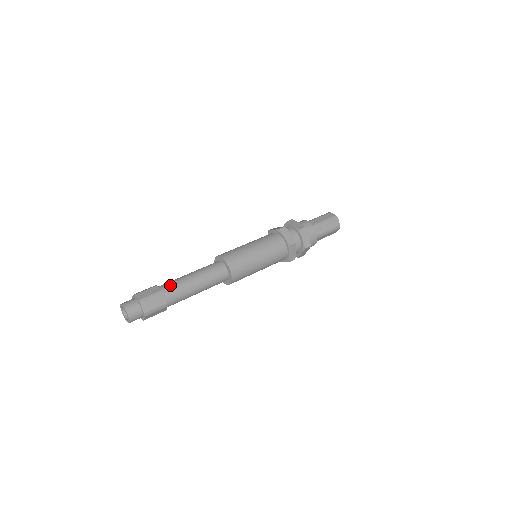
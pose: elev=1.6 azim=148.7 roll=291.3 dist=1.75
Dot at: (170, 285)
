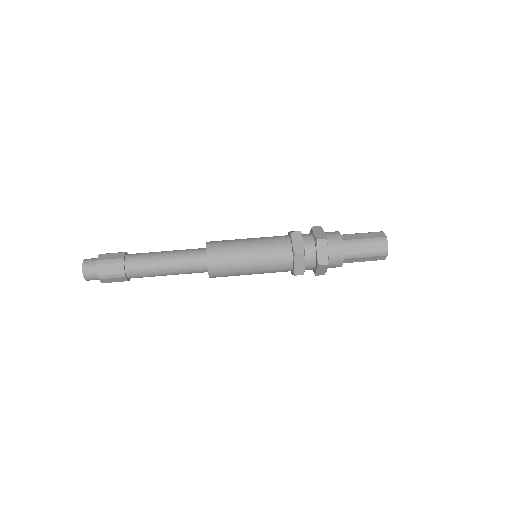
Dot at: (137, 256)
